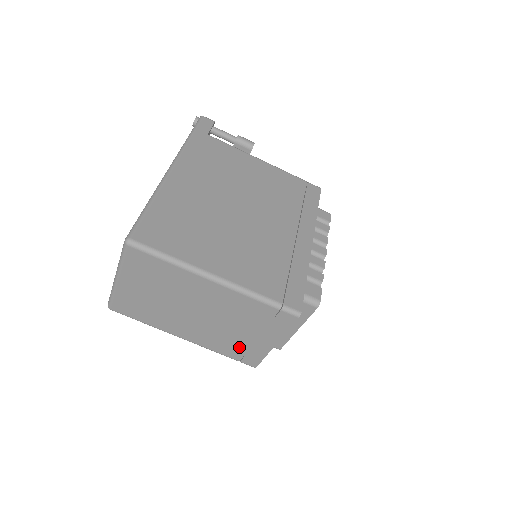
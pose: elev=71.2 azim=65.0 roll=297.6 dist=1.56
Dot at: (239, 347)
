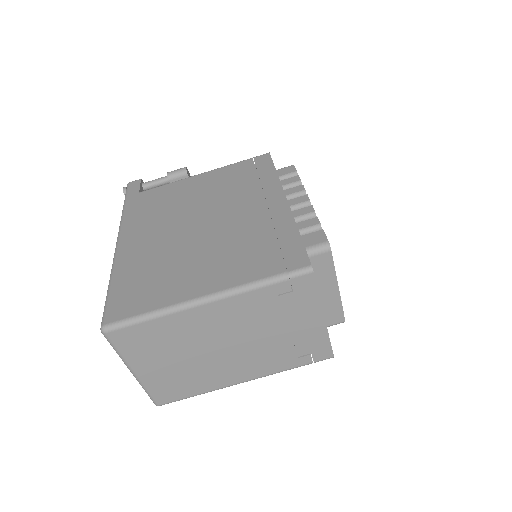
Dot at: (297, 349)
